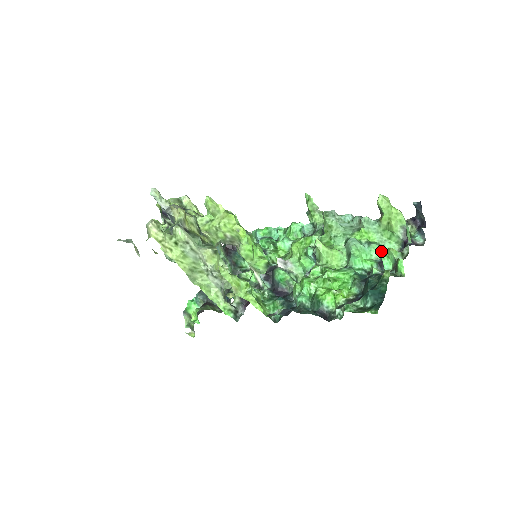
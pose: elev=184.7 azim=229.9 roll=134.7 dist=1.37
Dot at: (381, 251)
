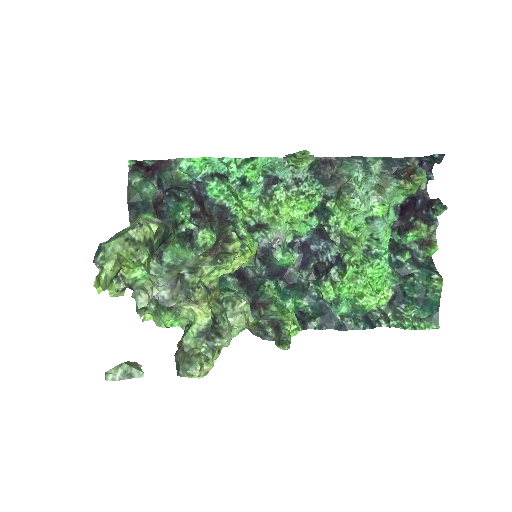
Dot at: (394, 213)
